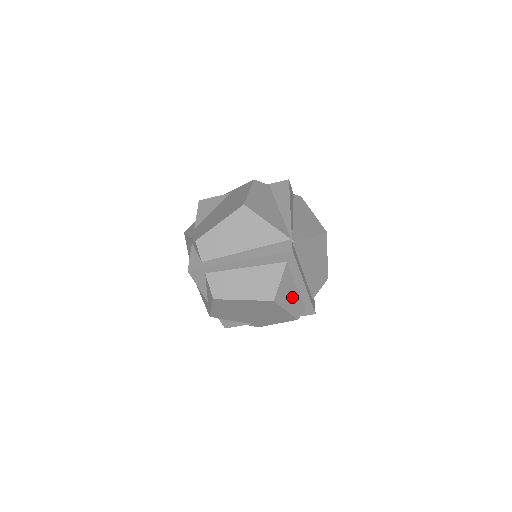
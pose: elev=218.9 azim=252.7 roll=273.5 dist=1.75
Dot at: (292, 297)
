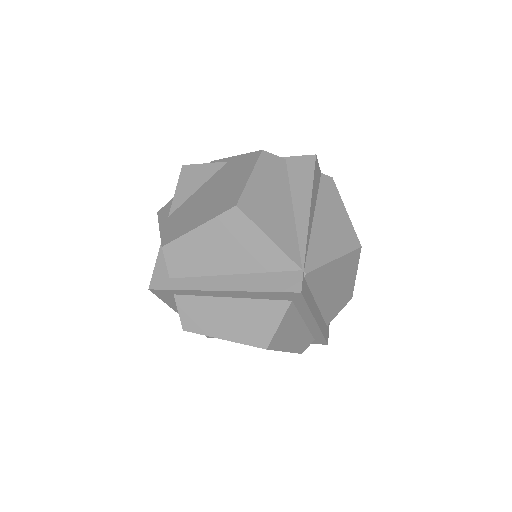
Dot at: (296, 335)
